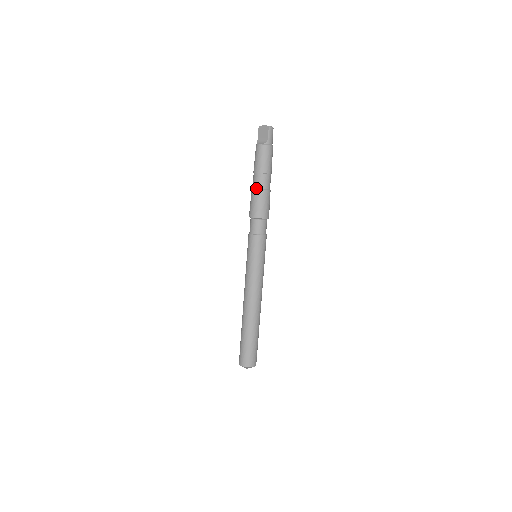
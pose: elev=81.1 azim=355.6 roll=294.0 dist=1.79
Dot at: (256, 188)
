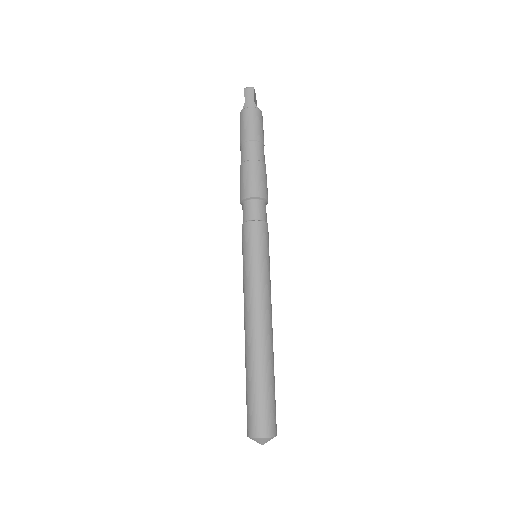
Dot at: (240, 165)
